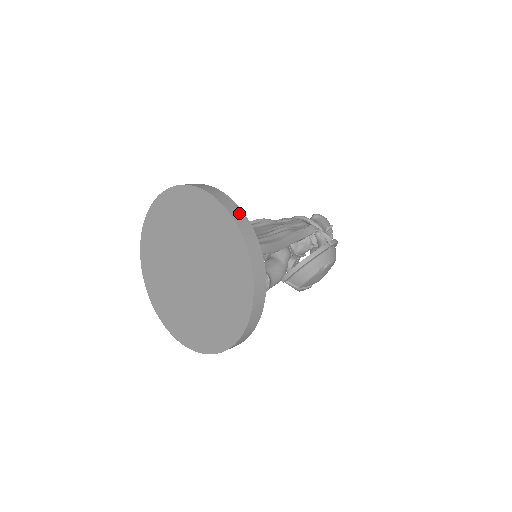
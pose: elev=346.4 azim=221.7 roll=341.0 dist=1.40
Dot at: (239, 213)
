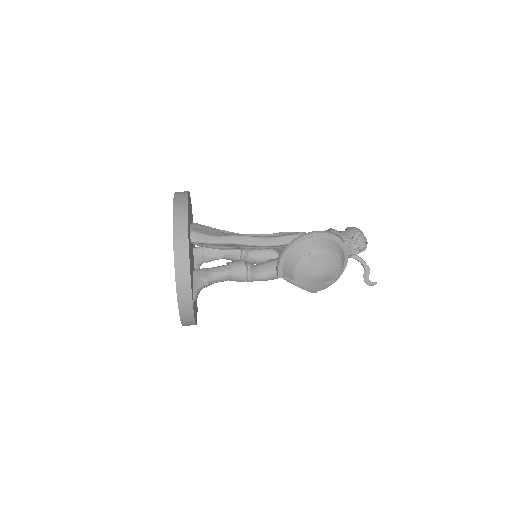
Dot at: (183, 197)
